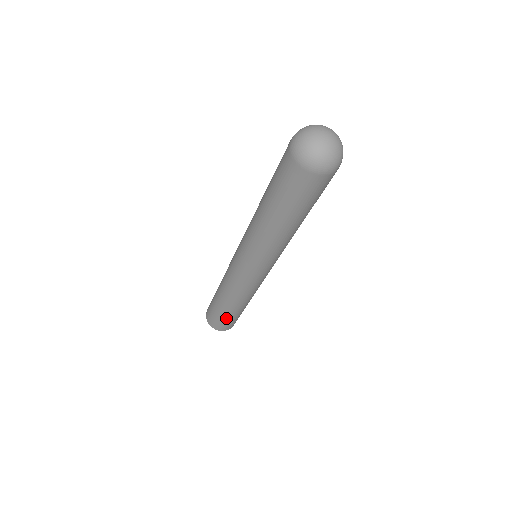
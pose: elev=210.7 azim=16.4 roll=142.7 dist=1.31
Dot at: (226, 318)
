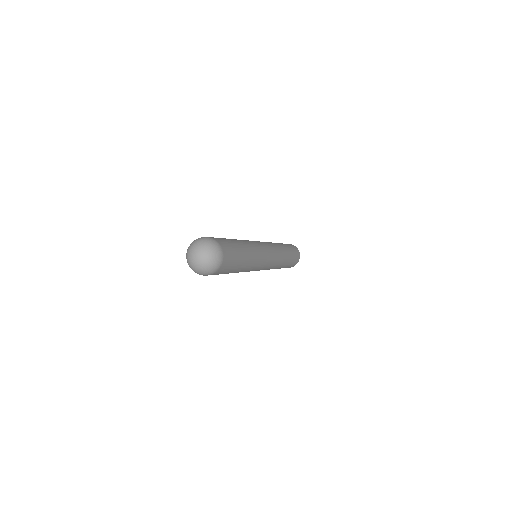
Dot at: occluded
